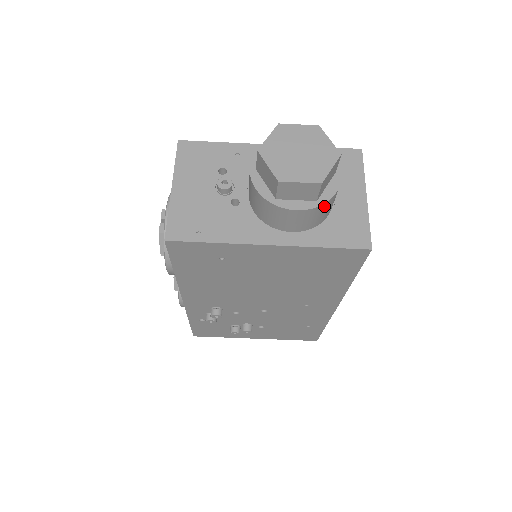
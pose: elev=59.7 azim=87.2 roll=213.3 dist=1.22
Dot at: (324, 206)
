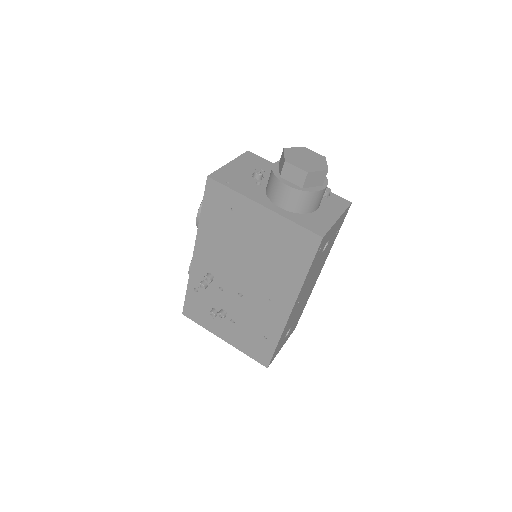
Dot at: (305, 194)
